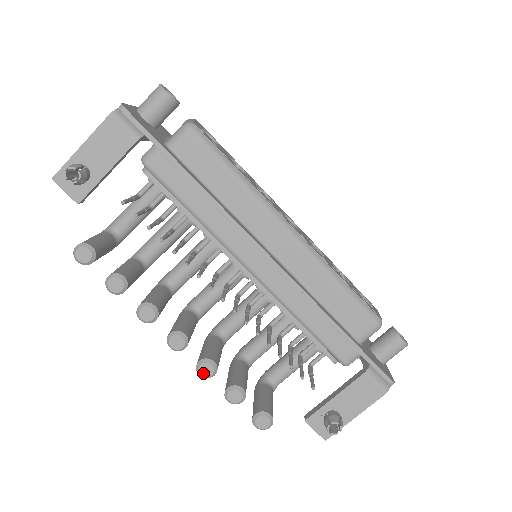
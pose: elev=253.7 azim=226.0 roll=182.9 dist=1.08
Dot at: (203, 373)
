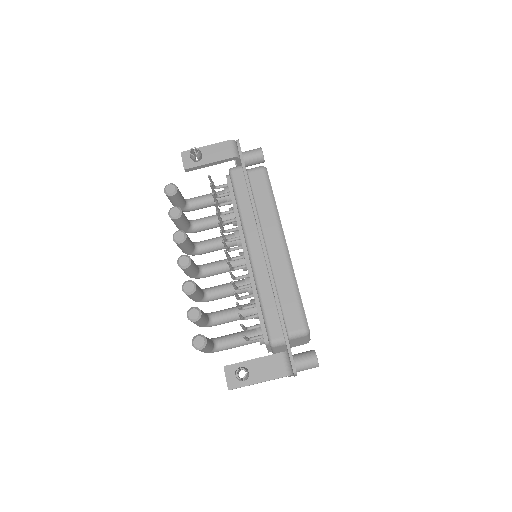
Dot at: (185, 288)
